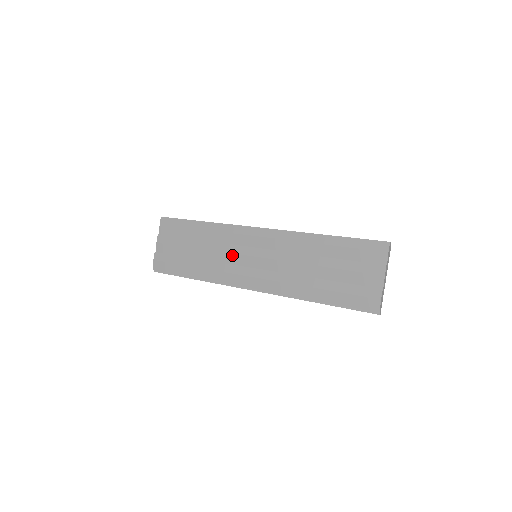
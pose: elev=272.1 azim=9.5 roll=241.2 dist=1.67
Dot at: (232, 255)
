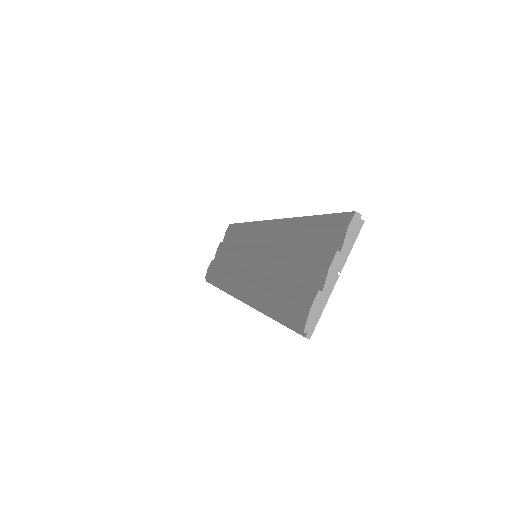
Dot at: (242, 256)
